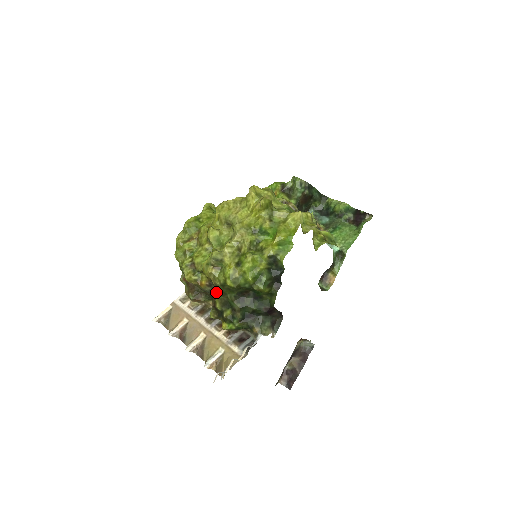
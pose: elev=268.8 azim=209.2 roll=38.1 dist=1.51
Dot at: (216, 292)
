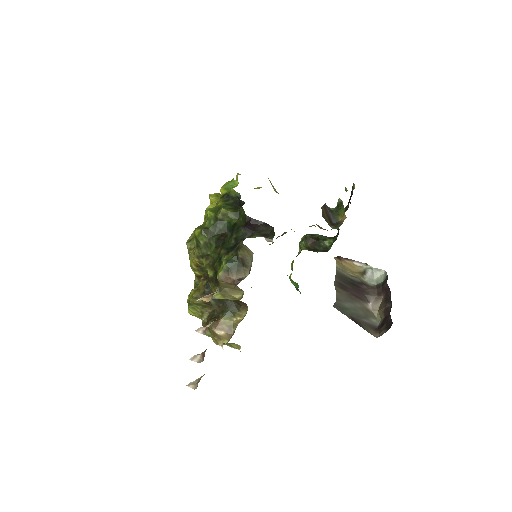
Dot at: occluded
